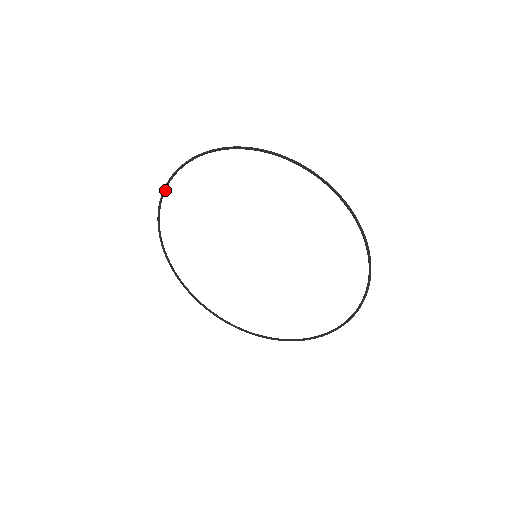
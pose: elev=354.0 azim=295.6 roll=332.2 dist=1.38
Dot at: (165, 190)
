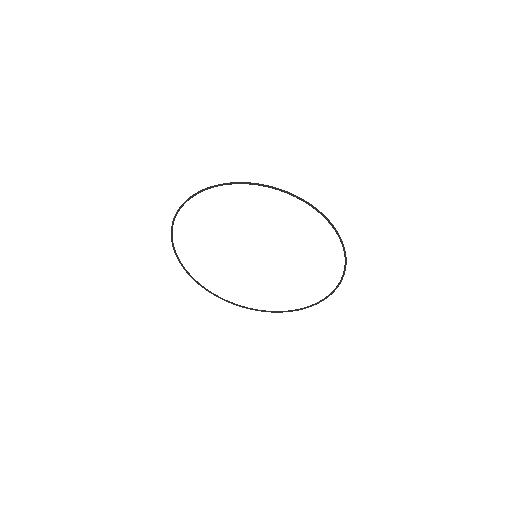
Dot at: (179, 210)
